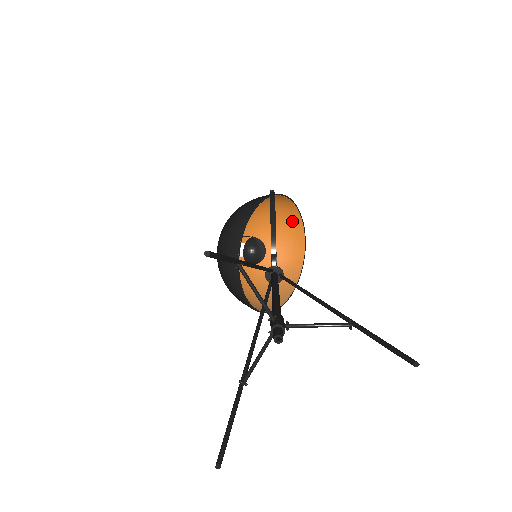
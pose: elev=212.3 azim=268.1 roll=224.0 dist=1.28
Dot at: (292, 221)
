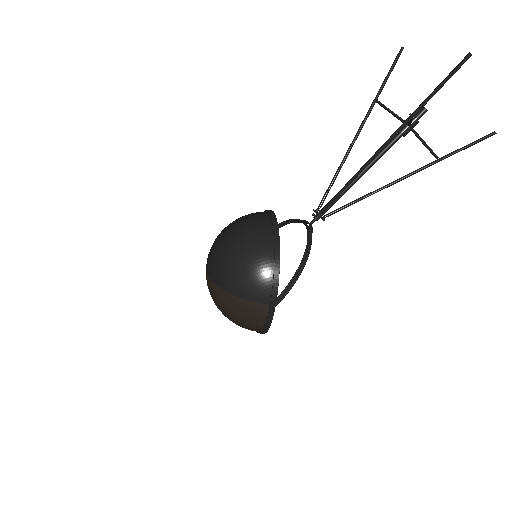
Dot at: occluded
